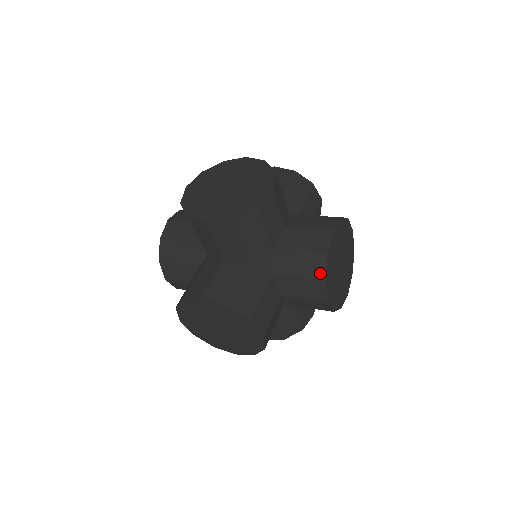
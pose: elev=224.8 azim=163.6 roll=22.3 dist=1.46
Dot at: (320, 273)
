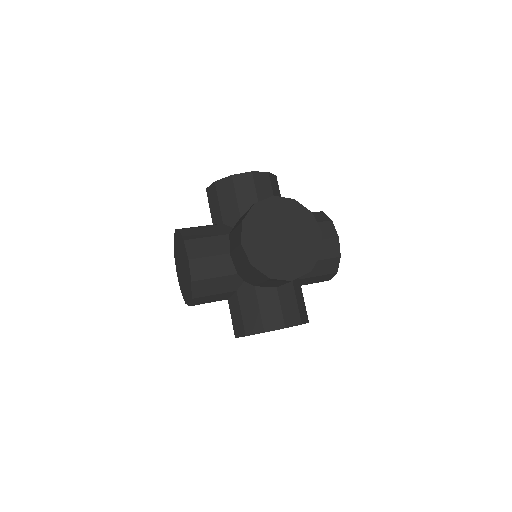
Dot at: (326, 218)
